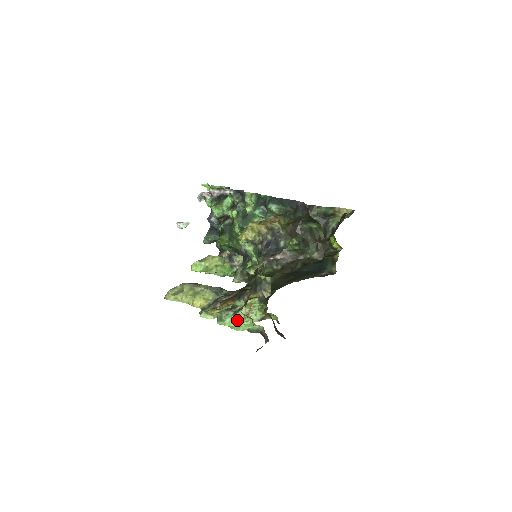
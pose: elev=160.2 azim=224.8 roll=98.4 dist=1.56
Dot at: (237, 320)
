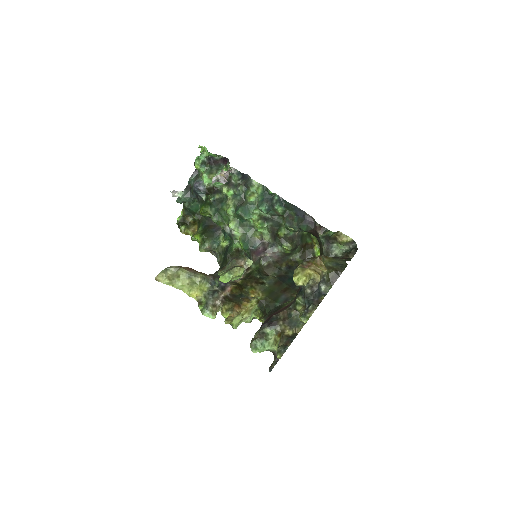
Dot at: (267, 348)
